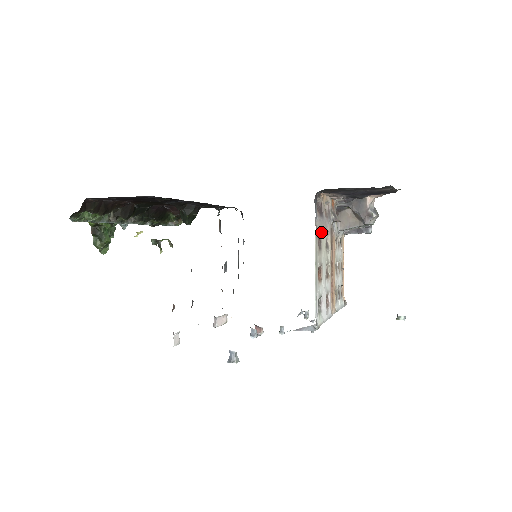
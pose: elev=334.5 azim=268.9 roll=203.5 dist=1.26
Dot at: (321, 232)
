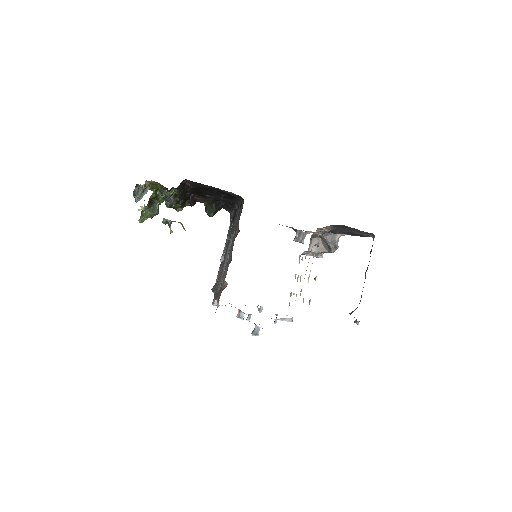
Dot at: occluded
